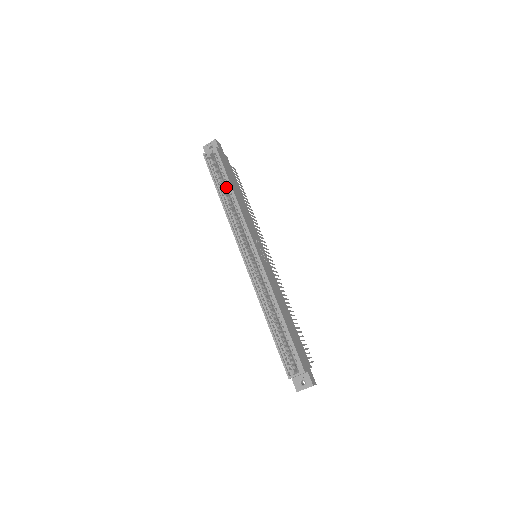
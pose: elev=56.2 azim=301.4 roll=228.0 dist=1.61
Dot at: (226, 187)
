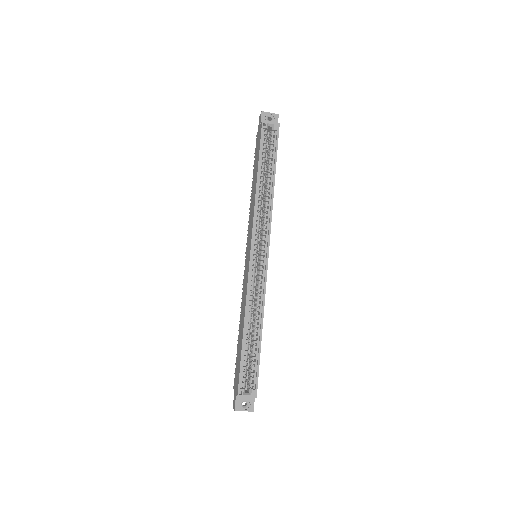
Dot at: (268, 172)
